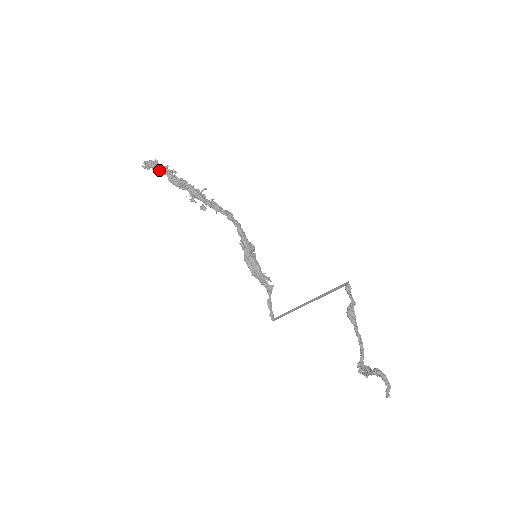
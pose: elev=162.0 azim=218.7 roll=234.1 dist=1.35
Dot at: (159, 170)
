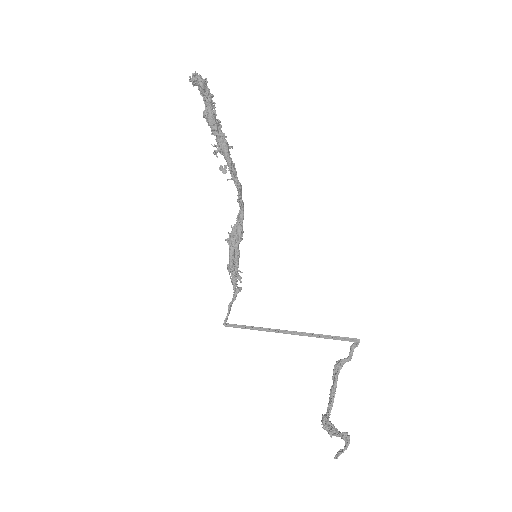
Dot at: (204, 95)
